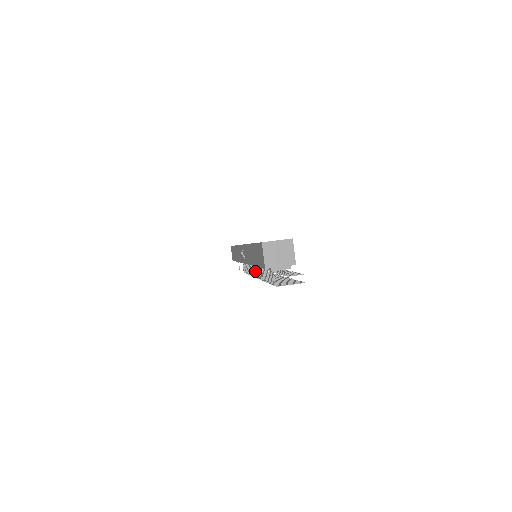
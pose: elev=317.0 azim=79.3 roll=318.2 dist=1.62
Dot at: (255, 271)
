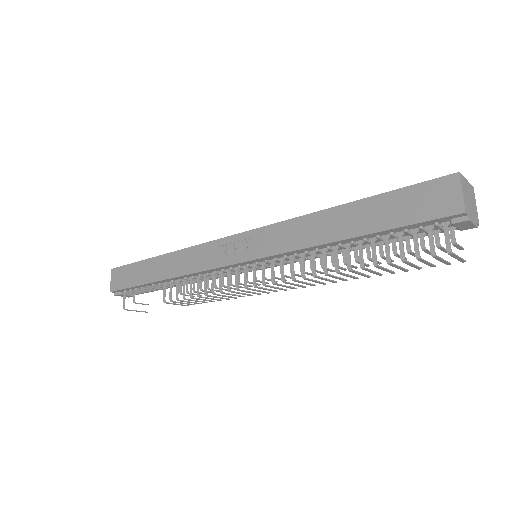
Dot at: (281, 269)
